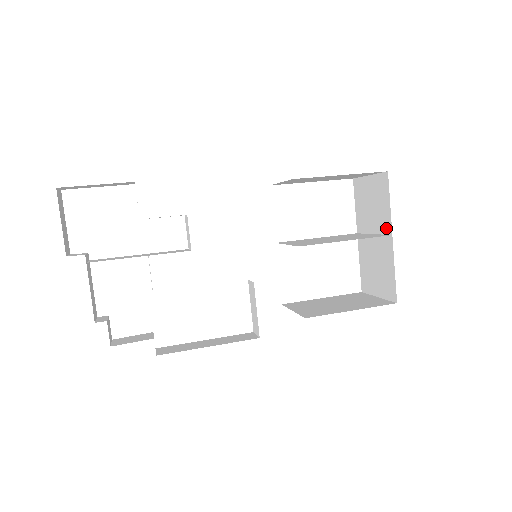
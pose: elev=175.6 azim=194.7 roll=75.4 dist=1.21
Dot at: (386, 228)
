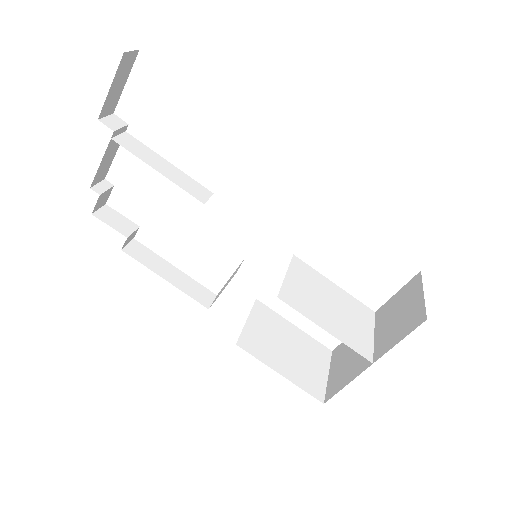
Dot at: (378, 351)
